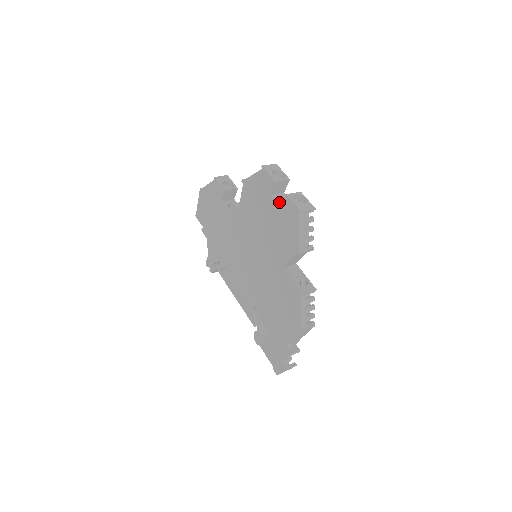
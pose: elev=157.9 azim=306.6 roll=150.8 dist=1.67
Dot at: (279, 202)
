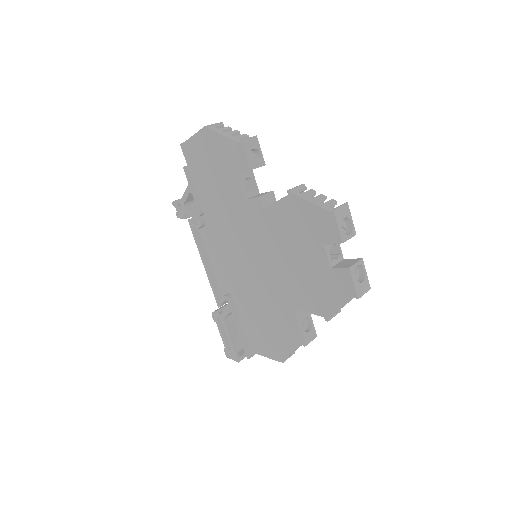
Dot at: occluded
